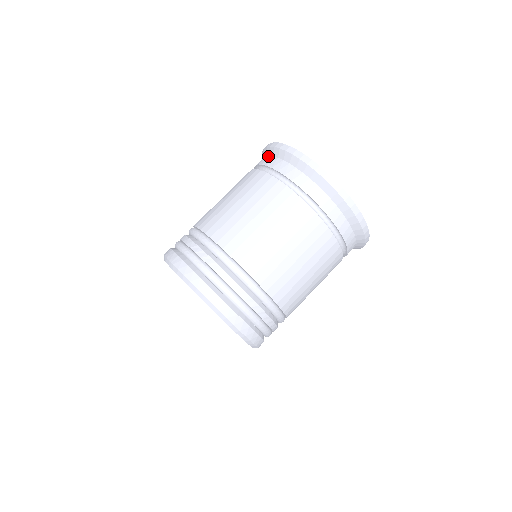
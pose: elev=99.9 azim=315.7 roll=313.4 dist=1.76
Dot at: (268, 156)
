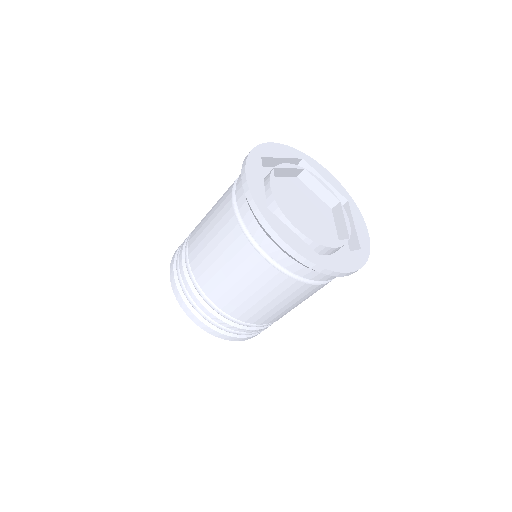
Dot at: (264, 234)
